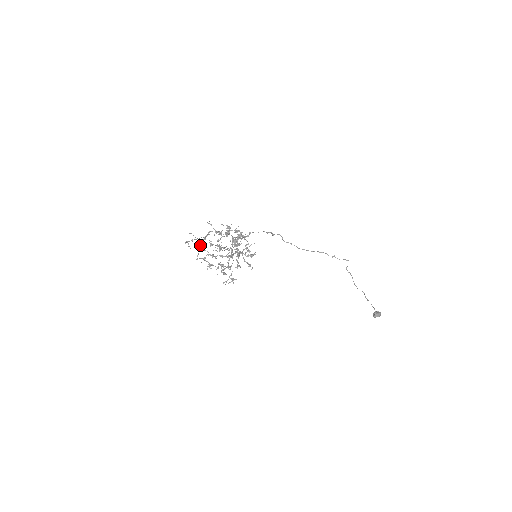
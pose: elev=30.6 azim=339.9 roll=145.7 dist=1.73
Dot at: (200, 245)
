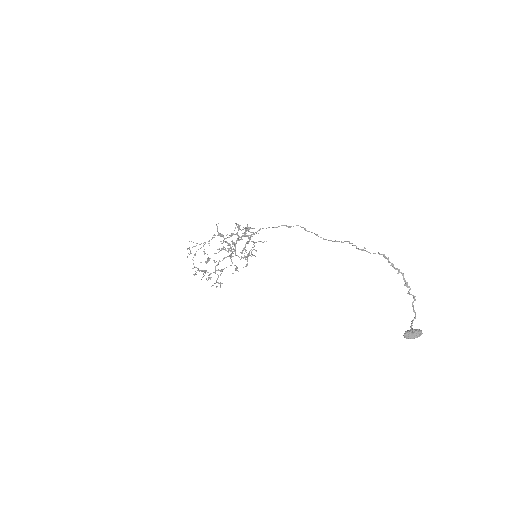
Dot at: (196, 251)
